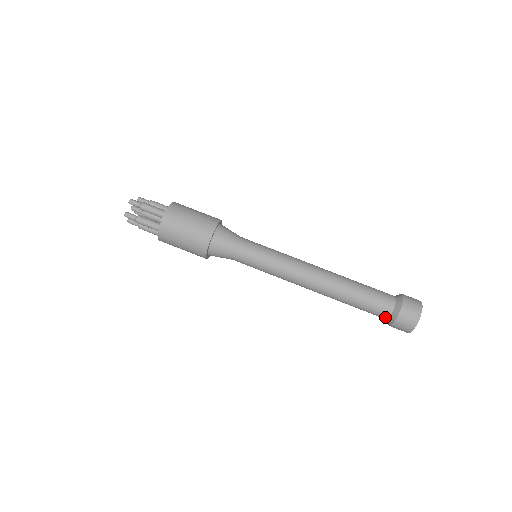
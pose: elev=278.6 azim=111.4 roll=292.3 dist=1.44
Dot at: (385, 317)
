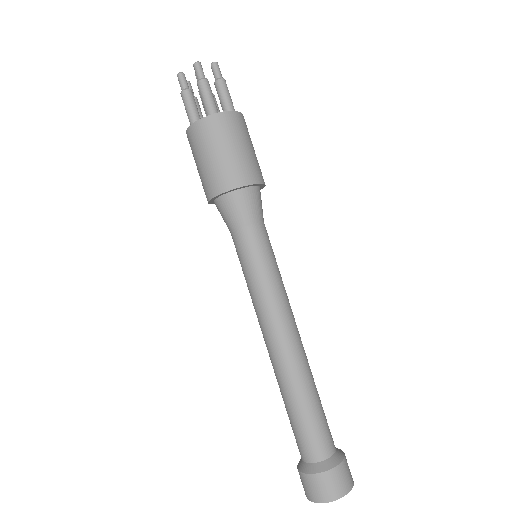
Dot at: (314, 457)
